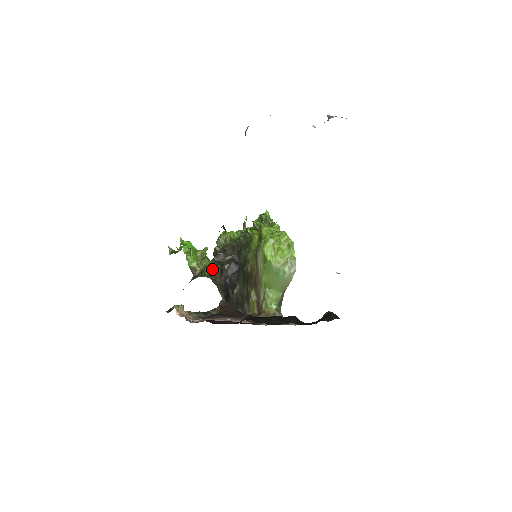
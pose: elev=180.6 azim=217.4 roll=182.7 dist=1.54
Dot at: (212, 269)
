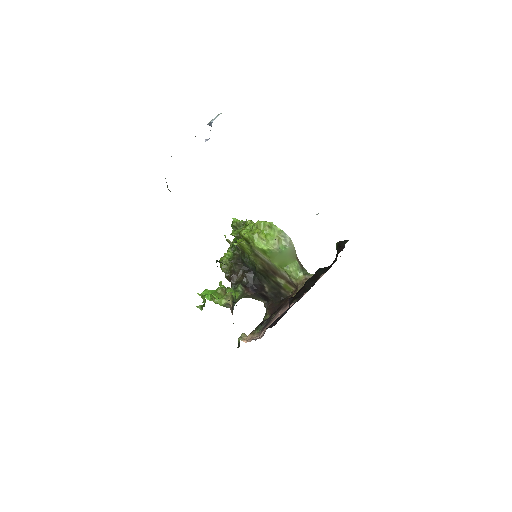
Dot at: (237, 292)
